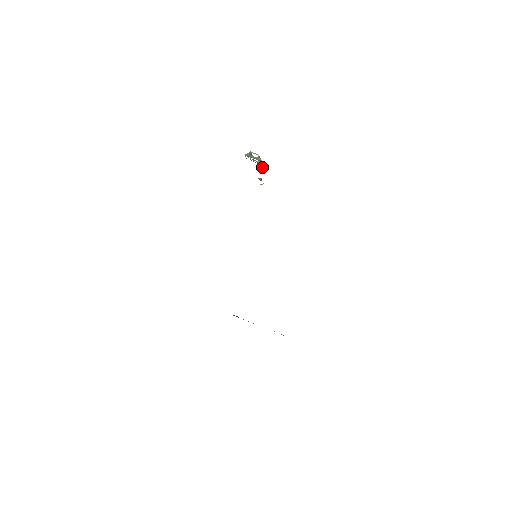
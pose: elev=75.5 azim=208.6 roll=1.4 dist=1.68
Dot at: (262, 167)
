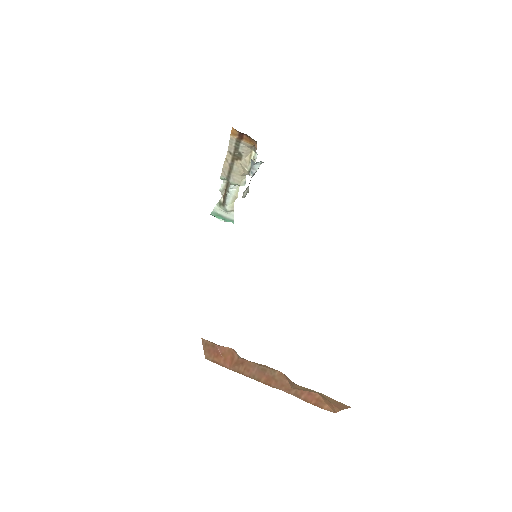
Dot at: (255, 151)
